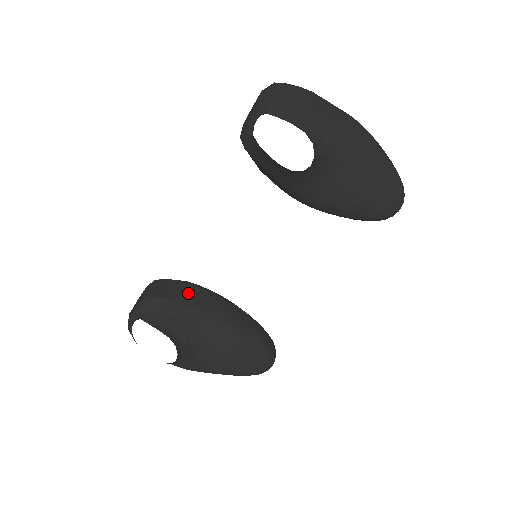
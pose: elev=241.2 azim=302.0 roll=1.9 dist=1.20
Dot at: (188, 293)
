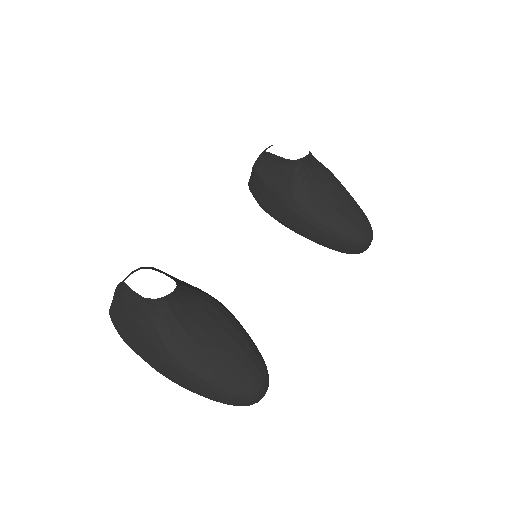
Dot at: occluded
